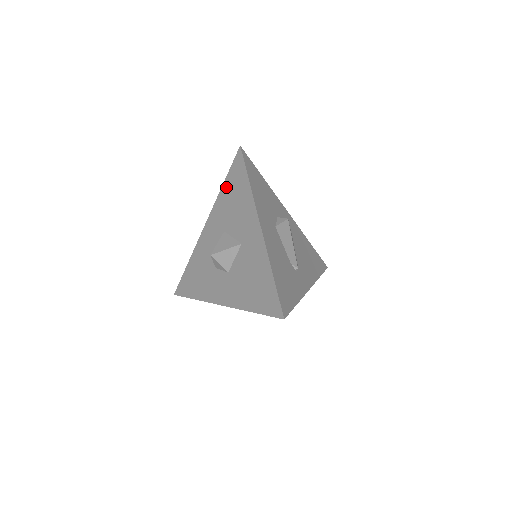
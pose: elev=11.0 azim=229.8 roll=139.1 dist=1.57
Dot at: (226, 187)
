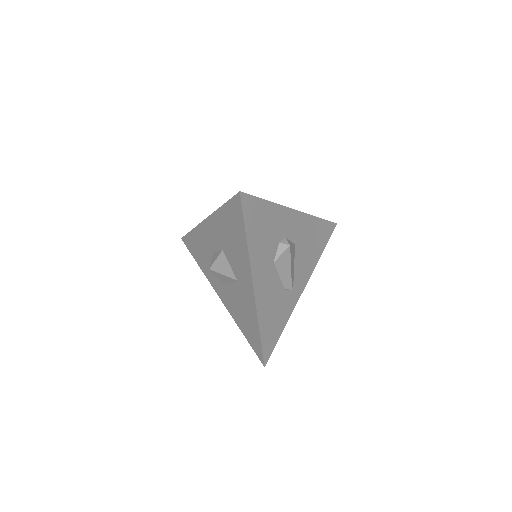
Dot at: (224, 214)
